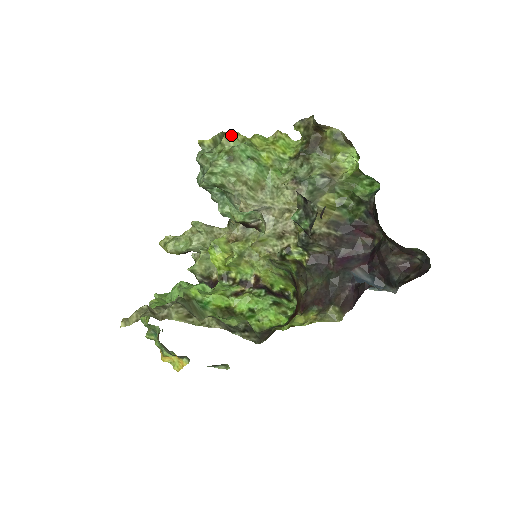
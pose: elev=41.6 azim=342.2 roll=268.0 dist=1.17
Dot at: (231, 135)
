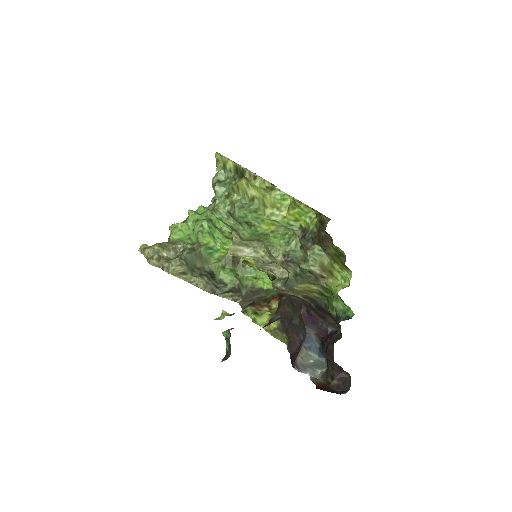
Dot at: (242, 188)
